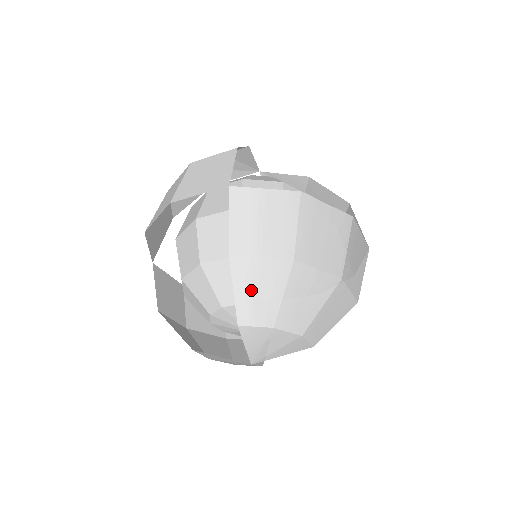
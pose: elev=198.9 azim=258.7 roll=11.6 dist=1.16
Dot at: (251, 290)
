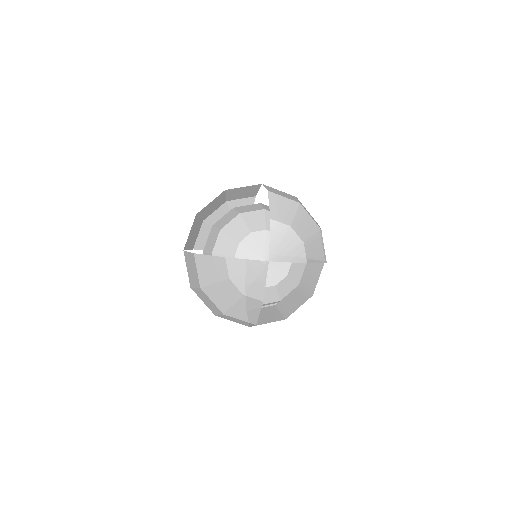
Dot at: (278, 207)
